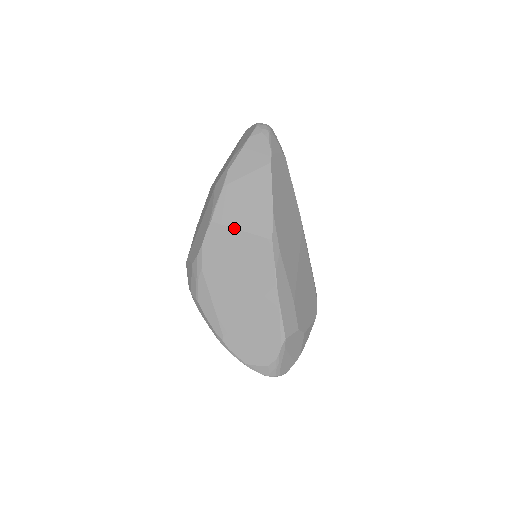
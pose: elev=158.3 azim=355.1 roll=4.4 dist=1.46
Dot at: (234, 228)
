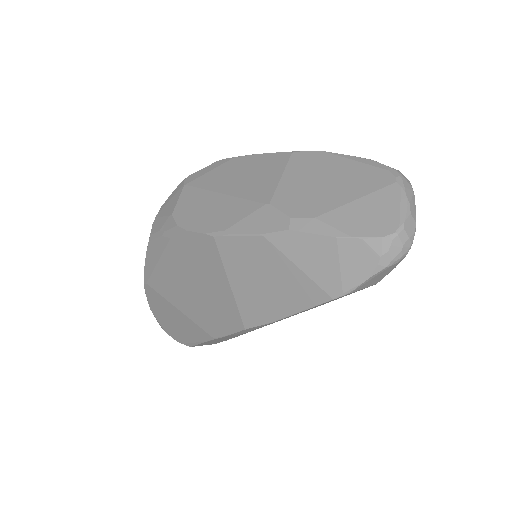
Dot at: (226, 274)
